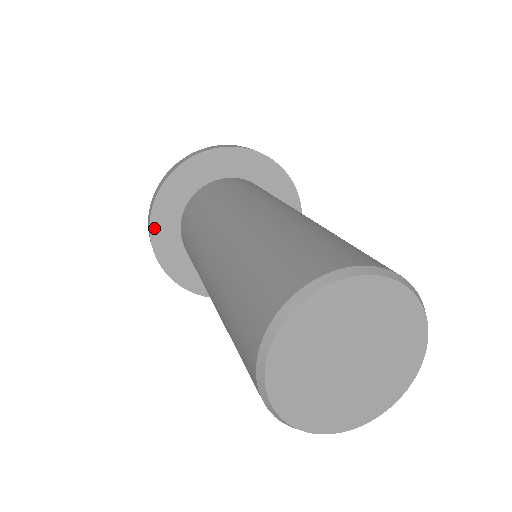
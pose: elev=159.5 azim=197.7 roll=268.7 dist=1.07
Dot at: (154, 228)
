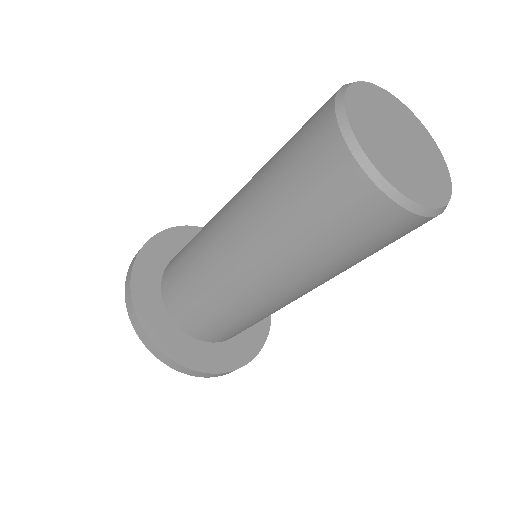
Dot at: (138, 265)
